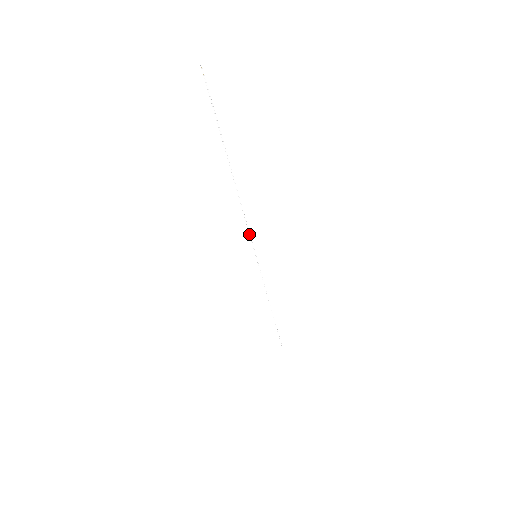
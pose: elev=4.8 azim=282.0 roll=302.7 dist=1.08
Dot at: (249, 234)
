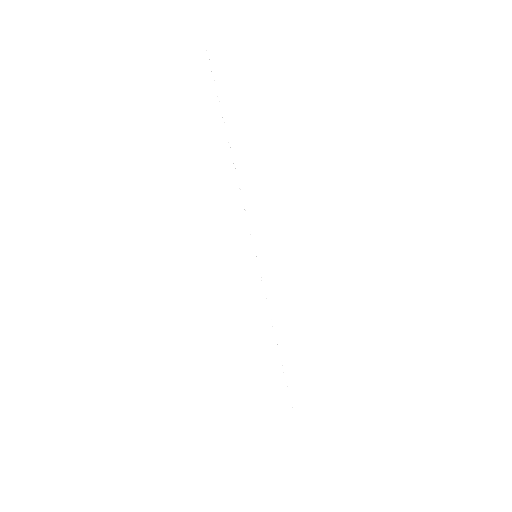
Dot at: (248, 225)
